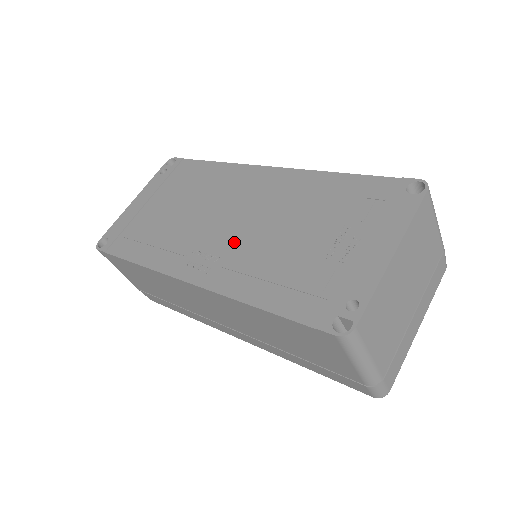
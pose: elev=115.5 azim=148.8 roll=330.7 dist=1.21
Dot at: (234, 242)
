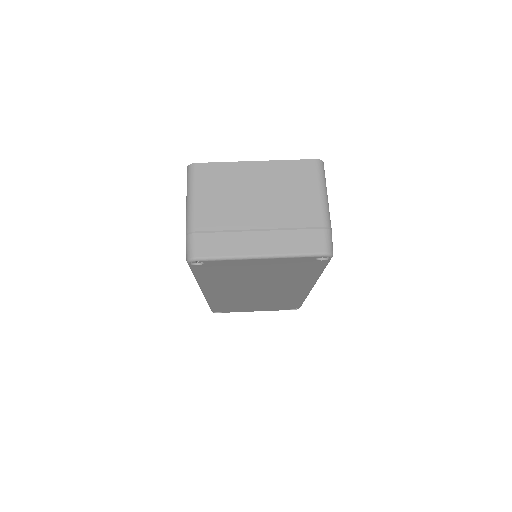
Dot at: occluded
